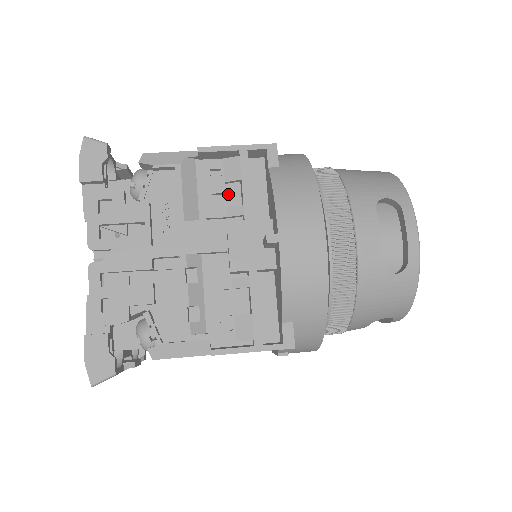
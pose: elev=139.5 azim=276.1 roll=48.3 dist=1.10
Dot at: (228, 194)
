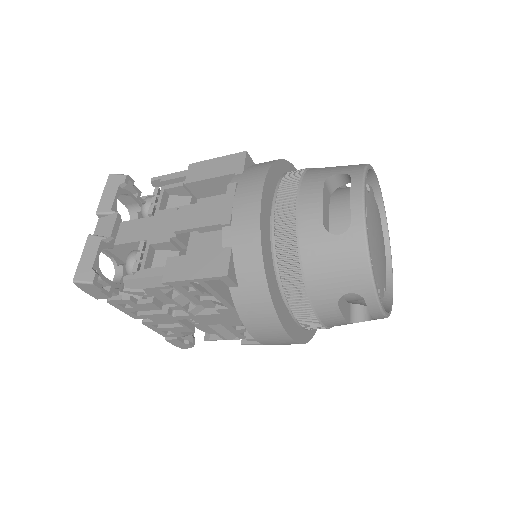
Dot at: occluded
